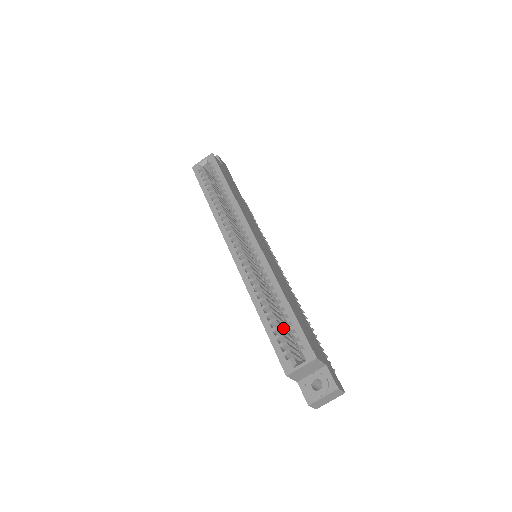
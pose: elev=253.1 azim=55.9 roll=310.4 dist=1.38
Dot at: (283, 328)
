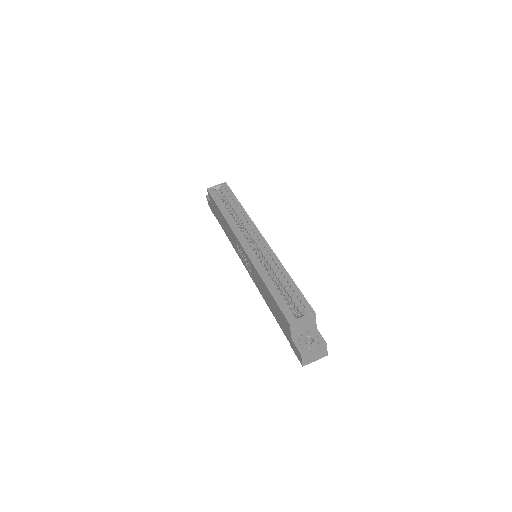
Dot at: occluded
